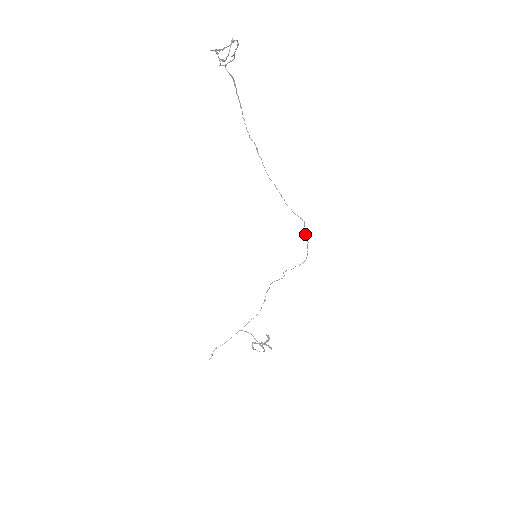
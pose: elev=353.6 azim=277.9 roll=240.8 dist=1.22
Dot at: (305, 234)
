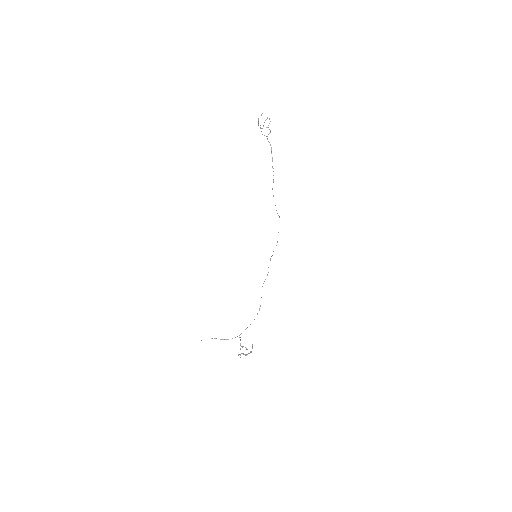
Dot at: occluded
